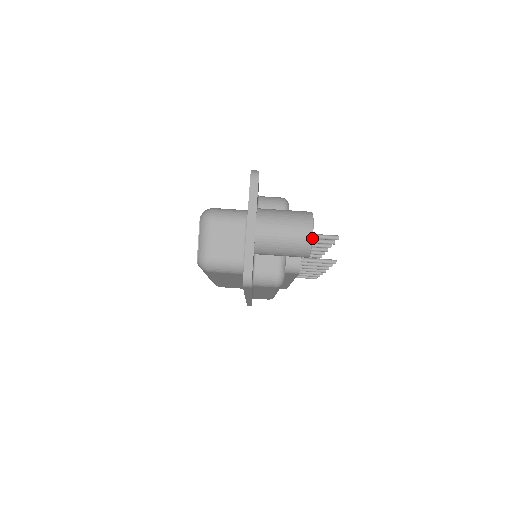
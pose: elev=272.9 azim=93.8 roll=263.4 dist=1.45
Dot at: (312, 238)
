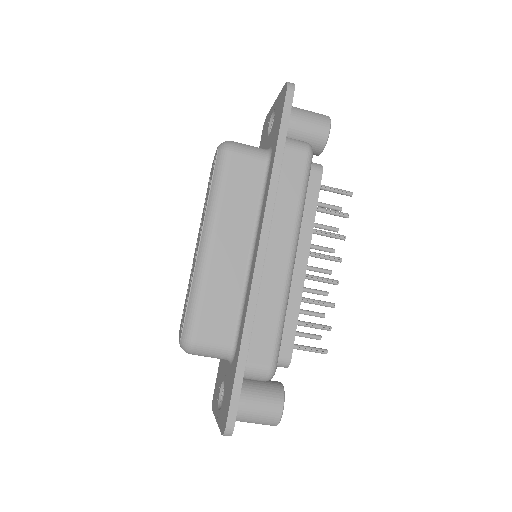
Dot at: occluded
